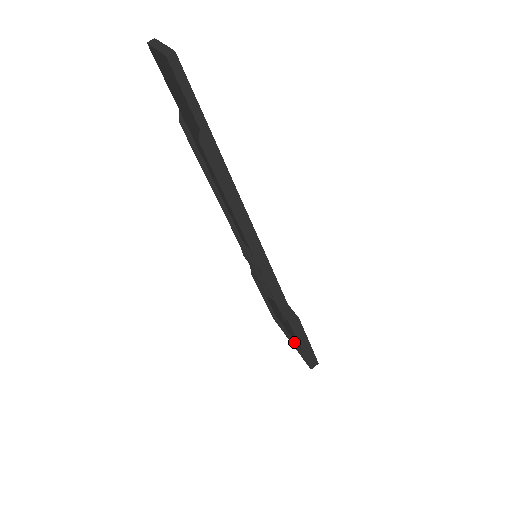
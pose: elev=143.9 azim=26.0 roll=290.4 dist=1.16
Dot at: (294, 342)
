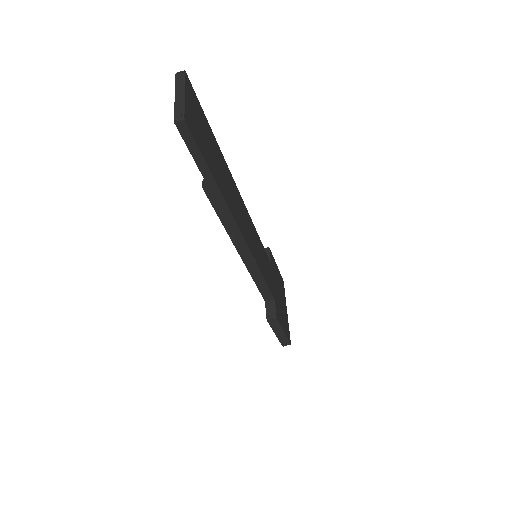
Dot at: occluded
